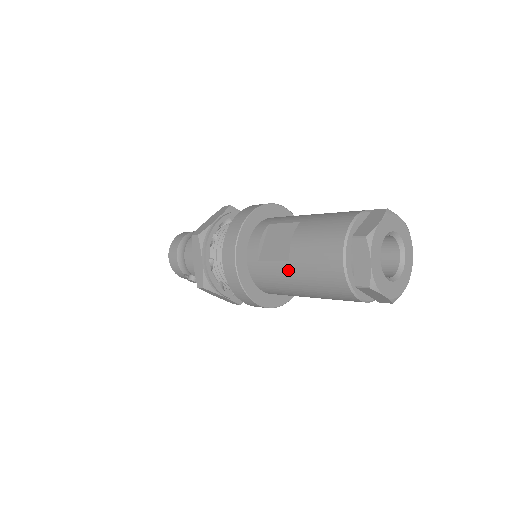
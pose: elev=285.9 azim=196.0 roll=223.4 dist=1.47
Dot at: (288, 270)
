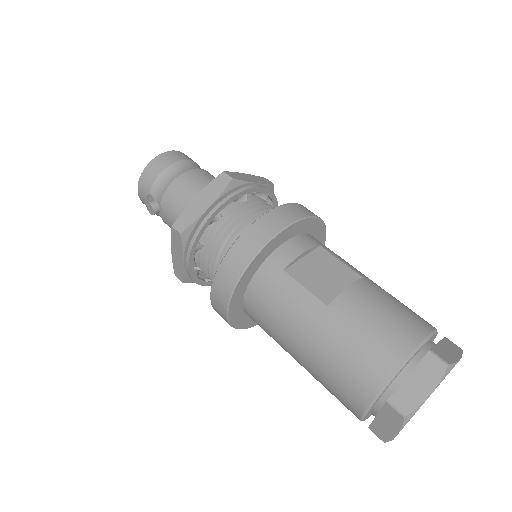
Dot at: (316, 312)
